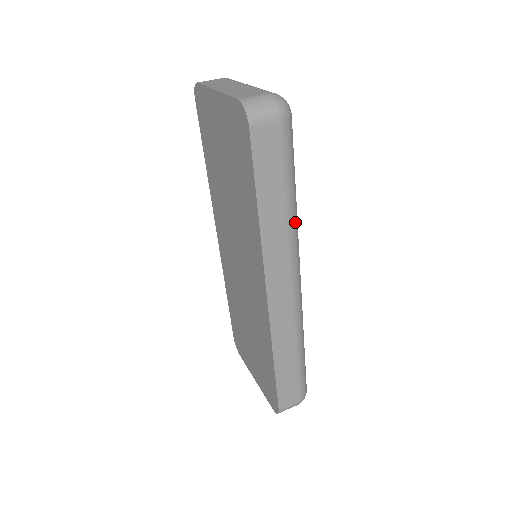
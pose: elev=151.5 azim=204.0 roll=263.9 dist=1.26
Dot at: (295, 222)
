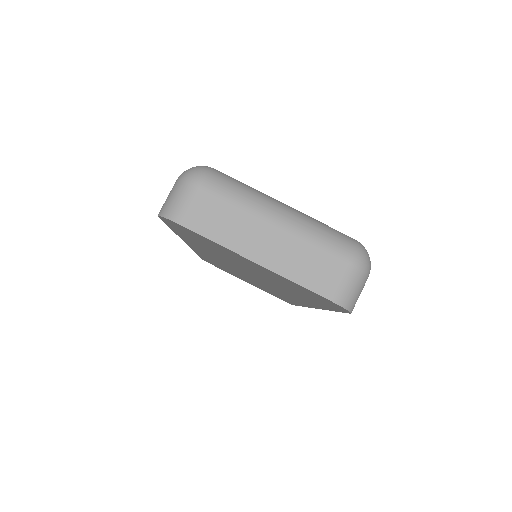
Dot at: occluded
